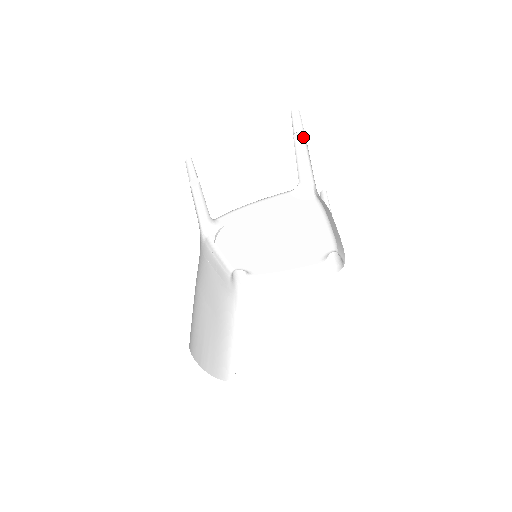
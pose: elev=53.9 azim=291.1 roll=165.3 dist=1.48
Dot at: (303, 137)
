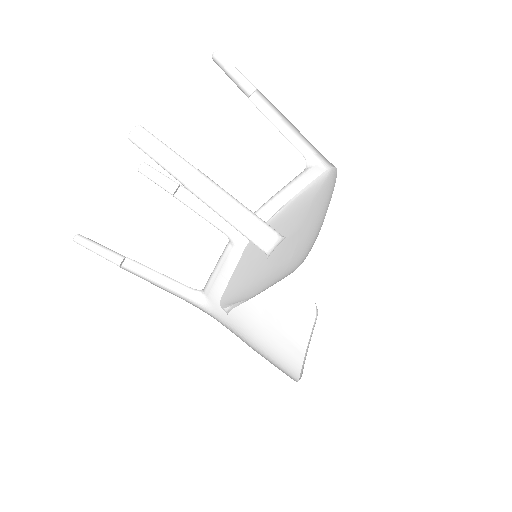
Dot at: (194, 171)
